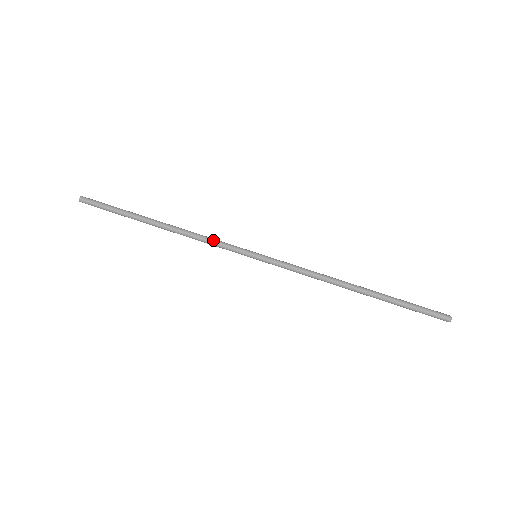
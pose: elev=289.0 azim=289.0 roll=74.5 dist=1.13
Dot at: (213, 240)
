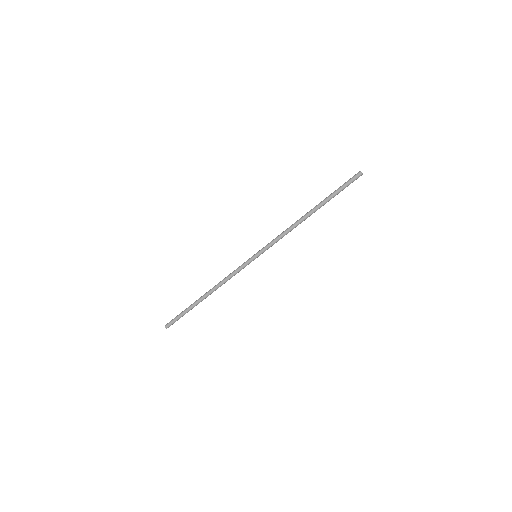
Dot at: (234, 275)
